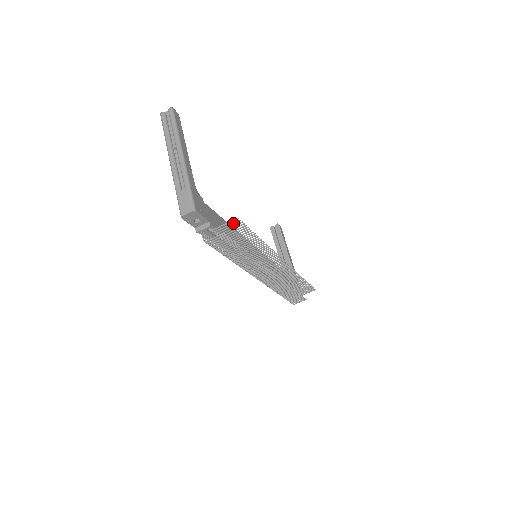
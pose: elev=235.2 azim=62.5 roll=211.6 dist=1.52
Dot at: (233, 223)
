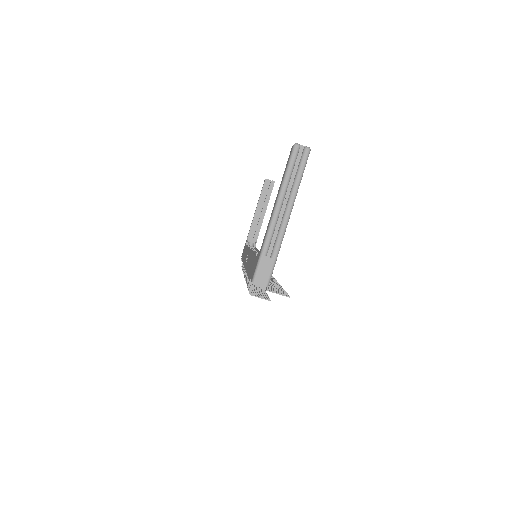
Dot at: (282, 294)
